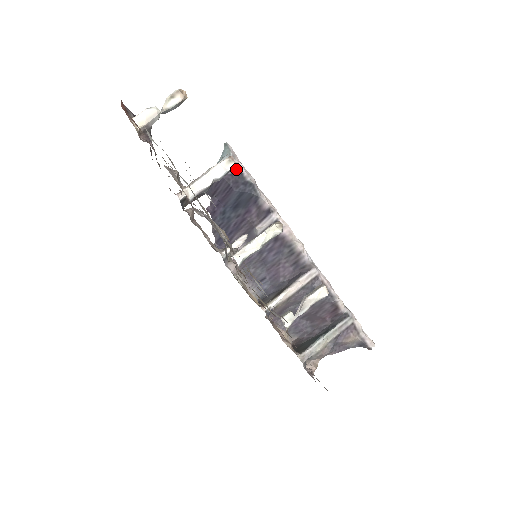
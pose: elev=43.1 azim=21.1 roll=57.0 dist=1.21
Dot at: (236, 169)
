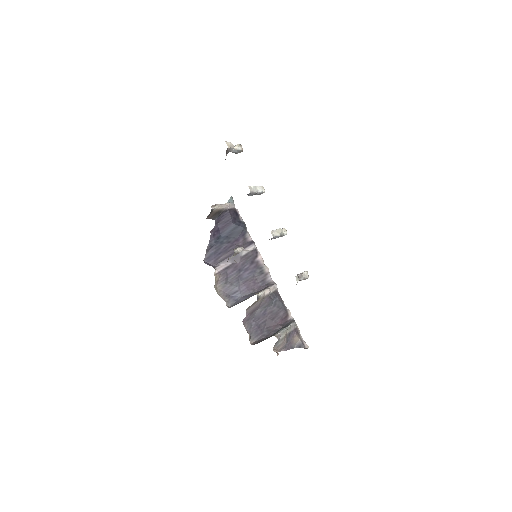
Dot at: (236, 212)
